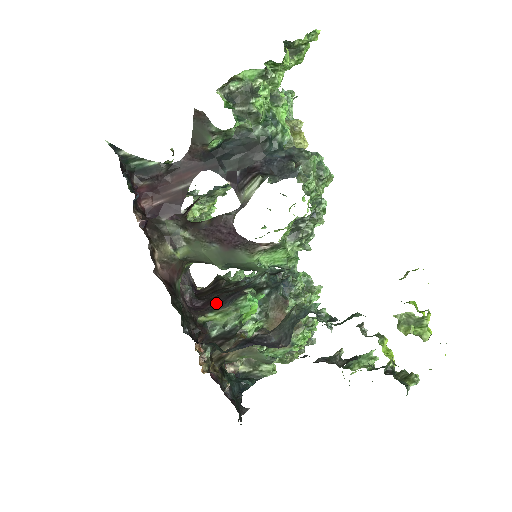
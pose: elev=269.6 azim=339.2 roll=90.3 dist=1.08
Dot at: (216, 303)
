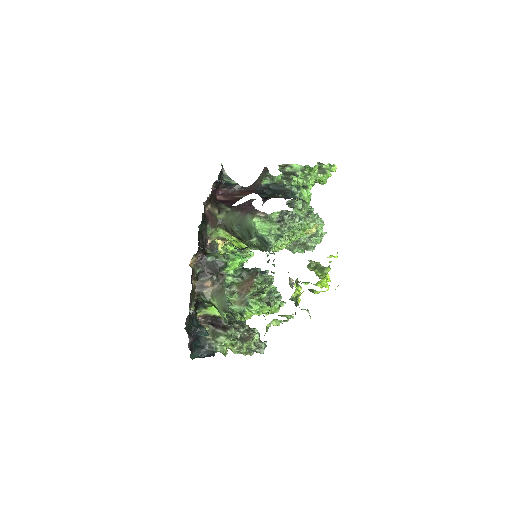
Dot at: occluded
